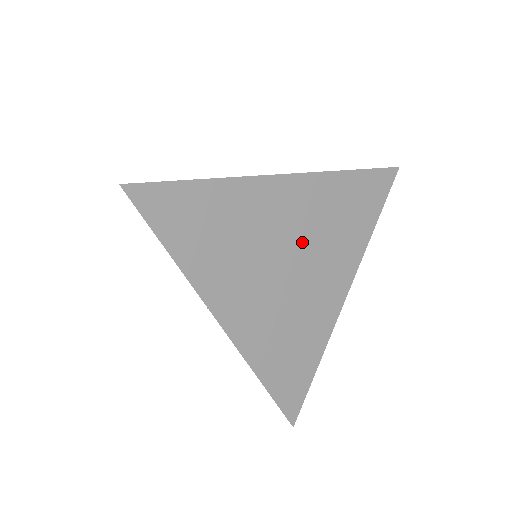
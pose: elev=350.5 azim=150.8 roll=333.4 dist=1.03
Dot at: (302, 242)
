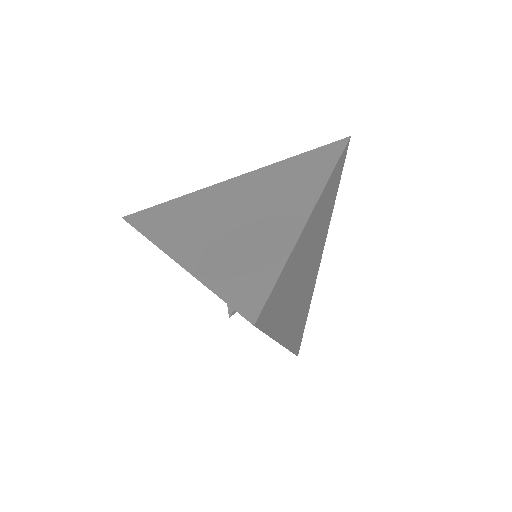
Dot at: (313, 247)
